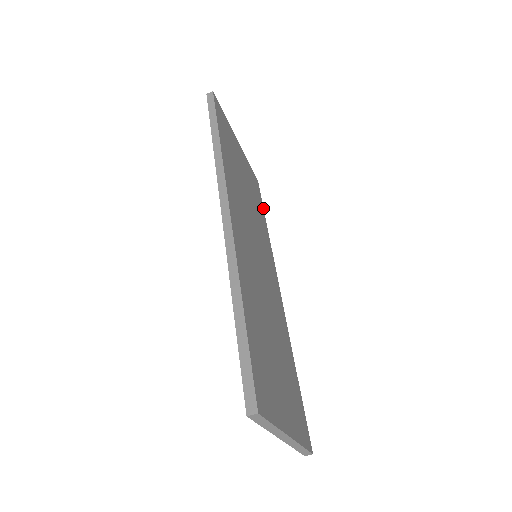
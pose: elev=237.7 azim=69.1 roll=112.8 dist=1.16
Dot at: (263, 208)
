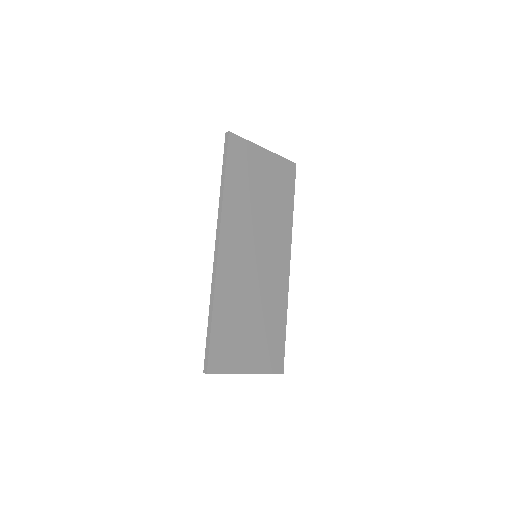
Dot at: (294, 191)
